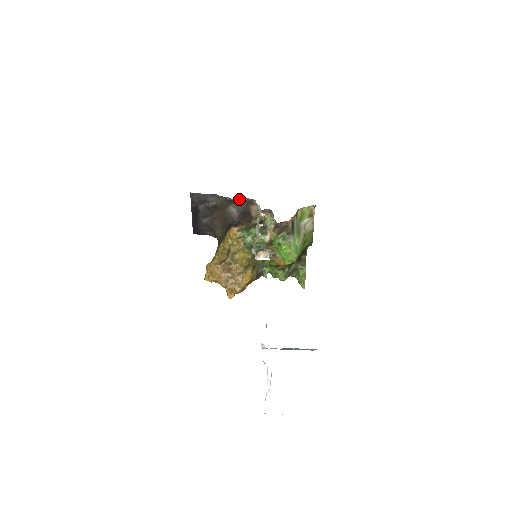
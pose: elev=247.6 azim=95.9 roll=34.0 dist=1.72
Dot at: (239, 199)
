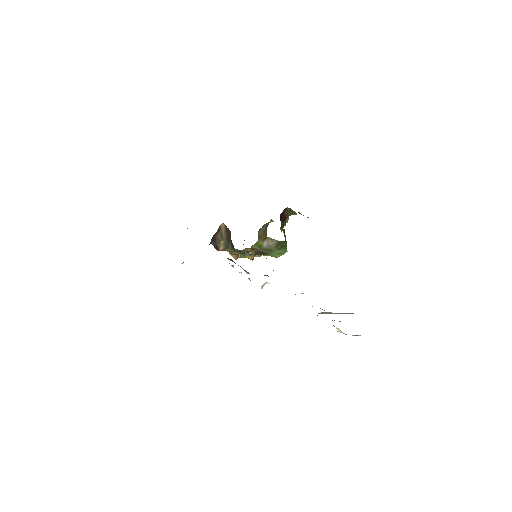
Dot at: occluded
